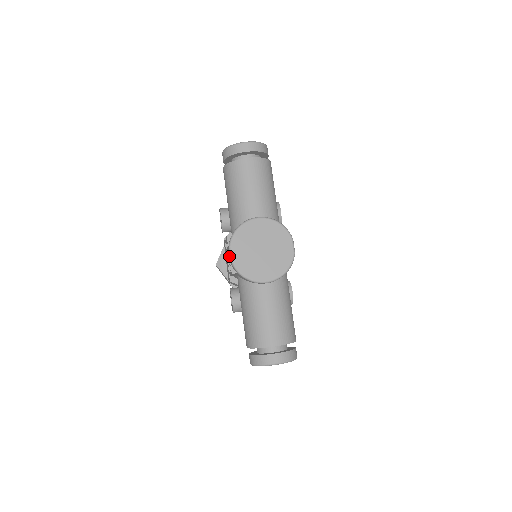
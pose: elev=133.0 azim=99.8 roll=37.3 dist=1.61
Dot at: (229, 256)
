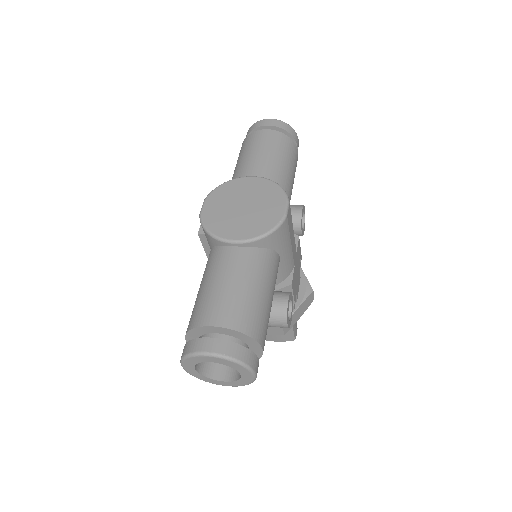
Dot at: occluded
